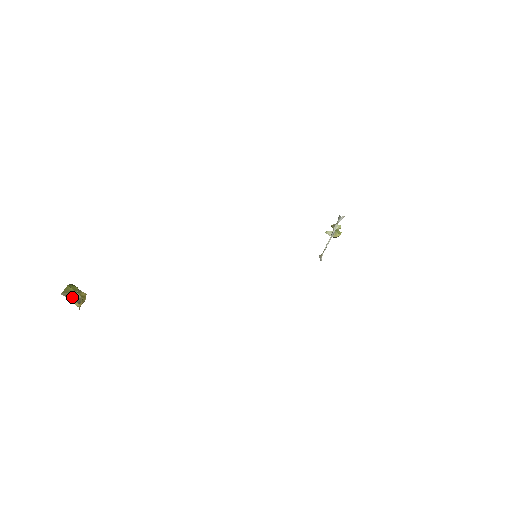
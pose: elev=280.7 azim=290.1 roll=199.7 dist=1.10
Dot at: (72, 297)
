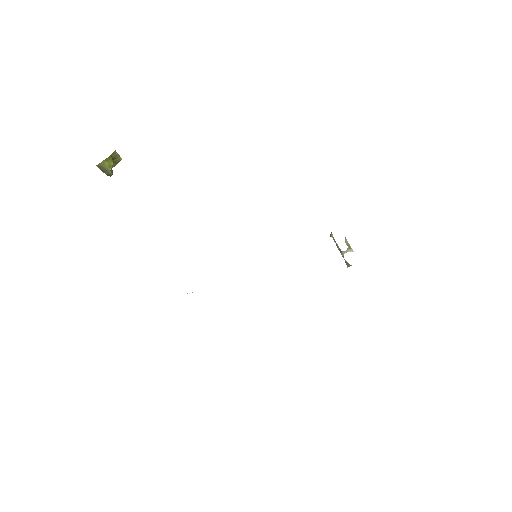
Dot at: (105, 171)
